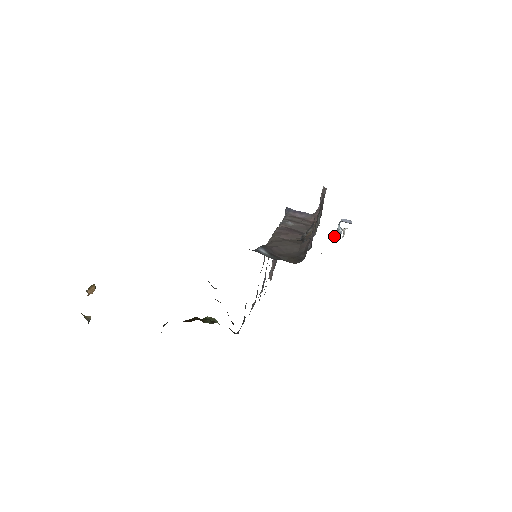
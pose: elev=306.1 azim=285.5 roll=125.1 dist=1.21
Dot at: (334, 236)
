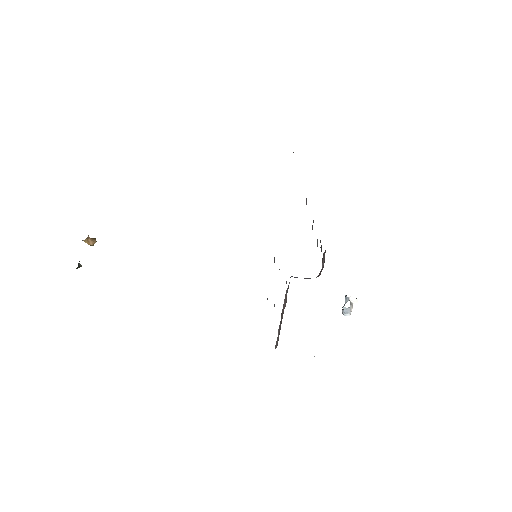
Dot at: (342, 310)
